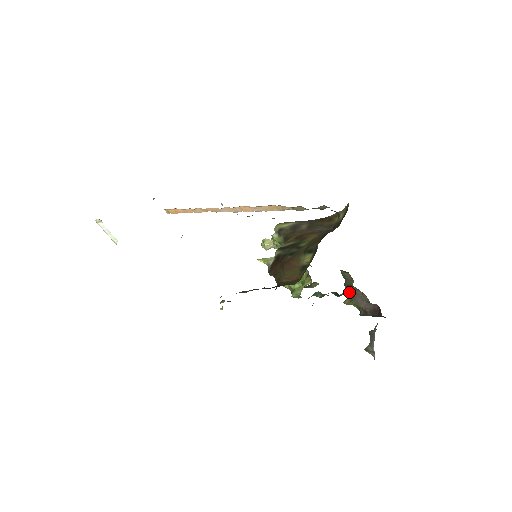
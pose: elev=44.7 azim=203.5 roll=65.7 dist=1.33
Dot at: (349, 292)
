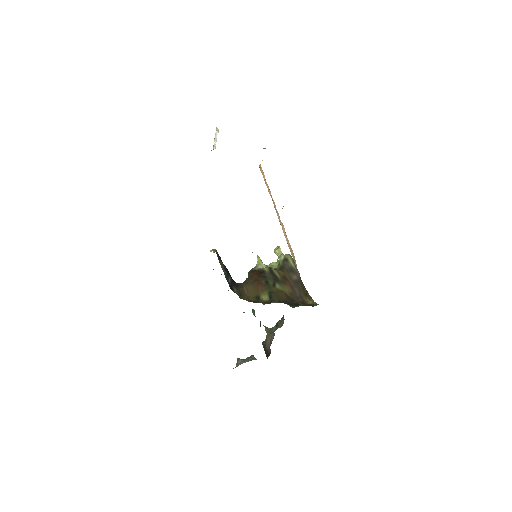
Dot at: (273, 327)
